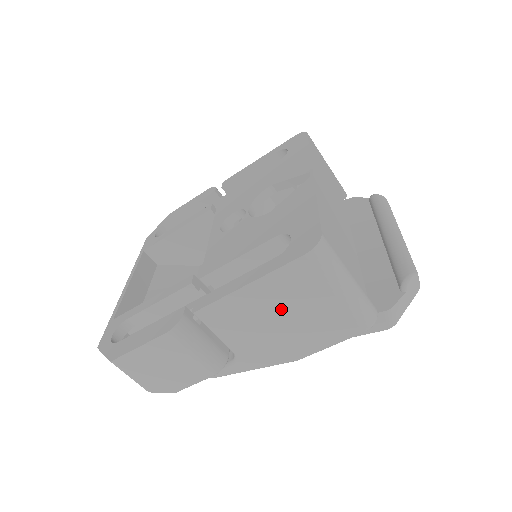
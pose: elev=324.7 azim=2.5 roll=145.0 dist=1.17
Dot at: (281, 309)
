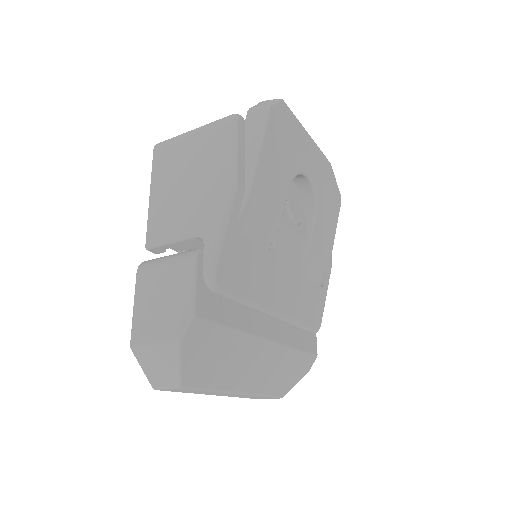
Dot at: (179, 179)
